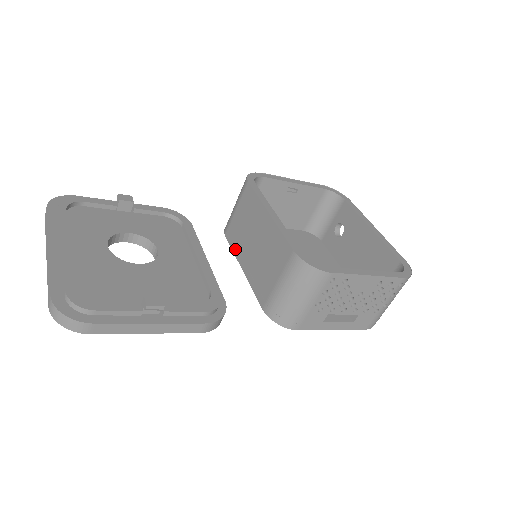
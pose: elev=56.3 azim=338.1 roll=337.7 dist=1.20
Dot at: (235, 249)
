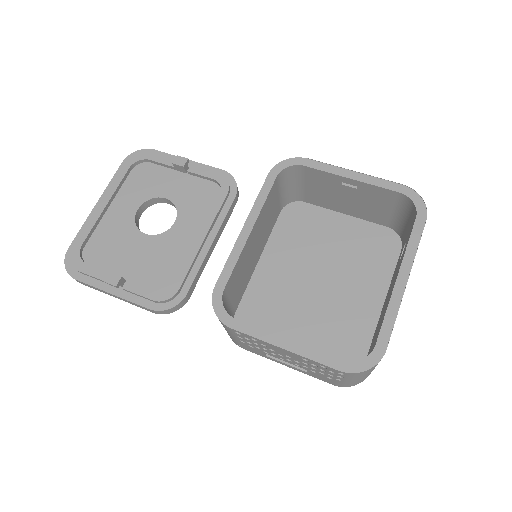
Dot at: occluded
